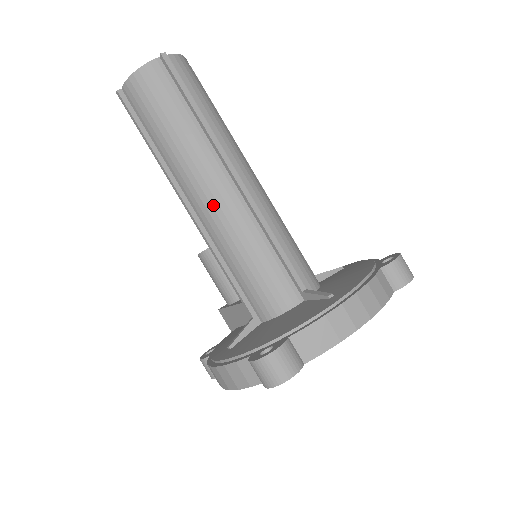
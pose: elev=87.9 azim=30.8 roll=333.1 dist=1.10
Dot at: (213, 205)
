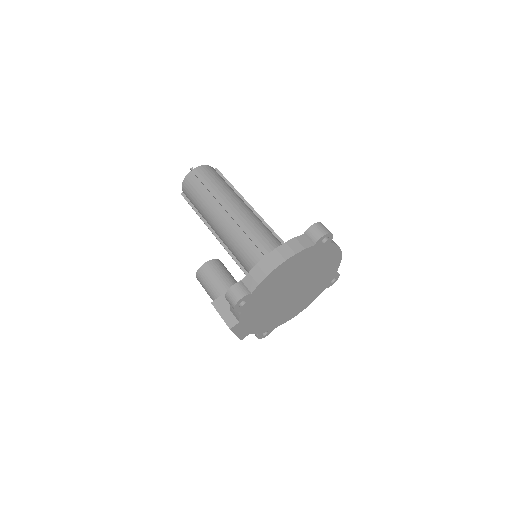
Dot at: (247, 212)
